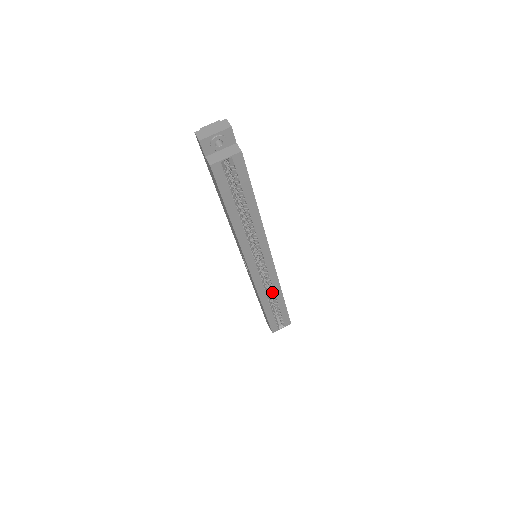
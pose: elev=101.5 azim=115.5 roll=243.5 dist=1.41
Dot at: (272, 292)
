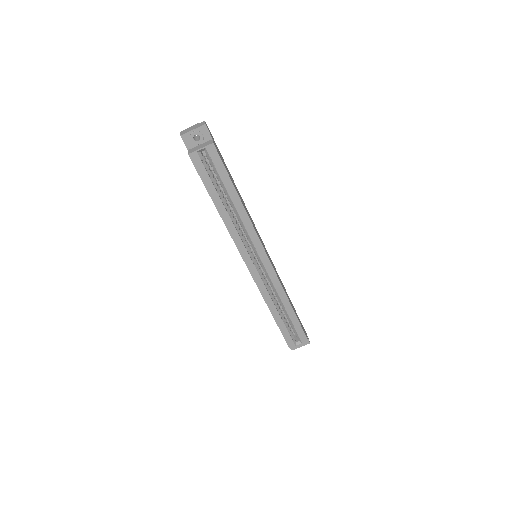
Dot at: (278, 297)
